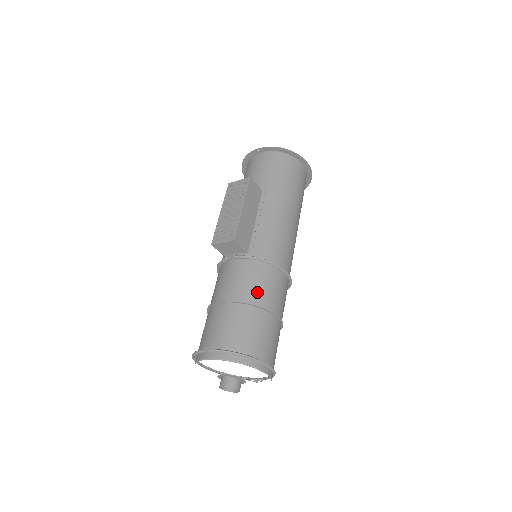
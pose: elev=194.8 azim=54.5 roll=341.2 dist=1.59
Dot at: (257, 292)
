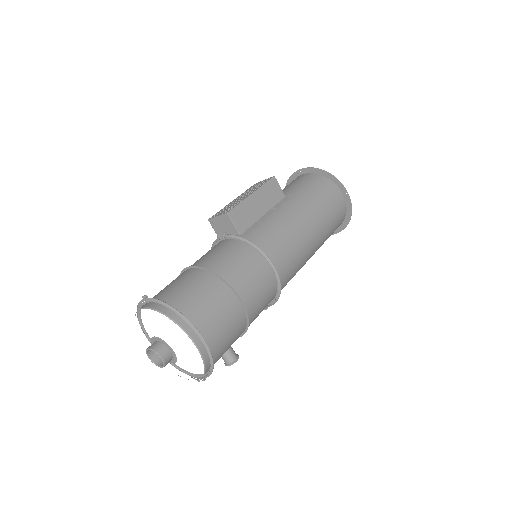
Dot at: (229, 267)
